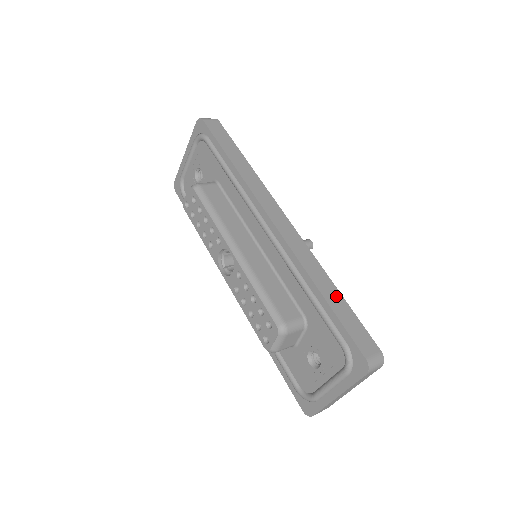
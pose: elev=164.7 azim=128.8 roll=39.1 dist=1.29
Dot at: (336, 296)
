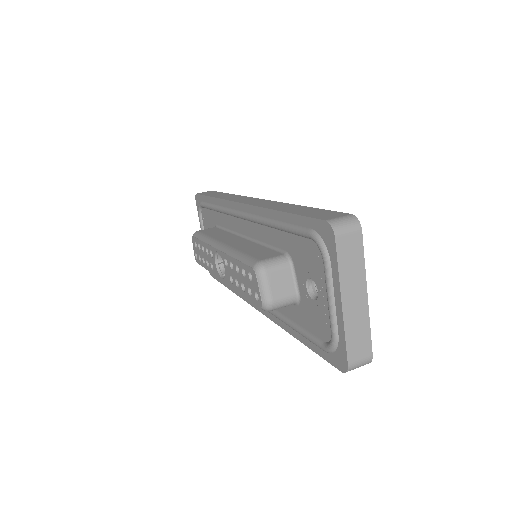
Dot at: (299, 208)
